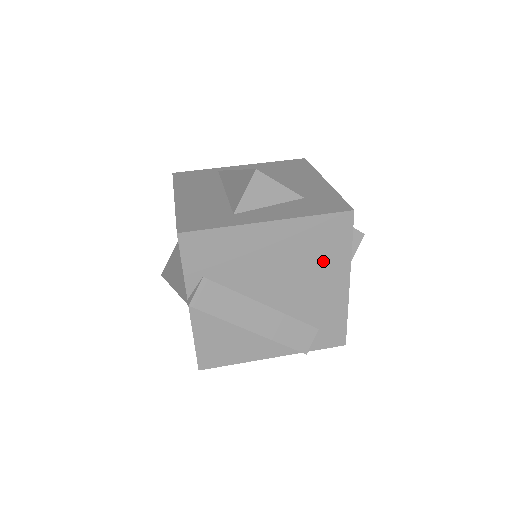
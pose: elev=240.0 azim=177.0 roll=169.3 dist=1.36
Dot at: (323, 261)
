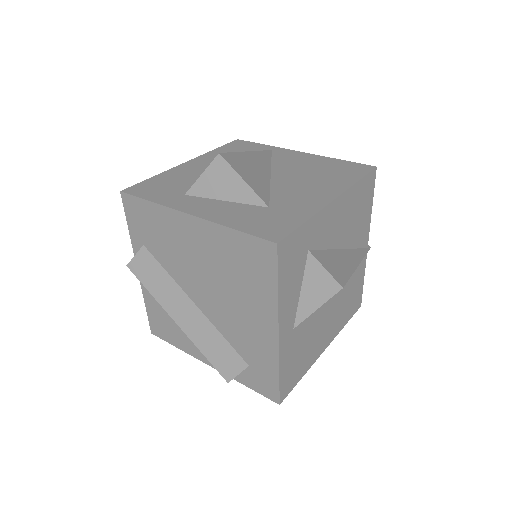
Dot at: (247, 289)
